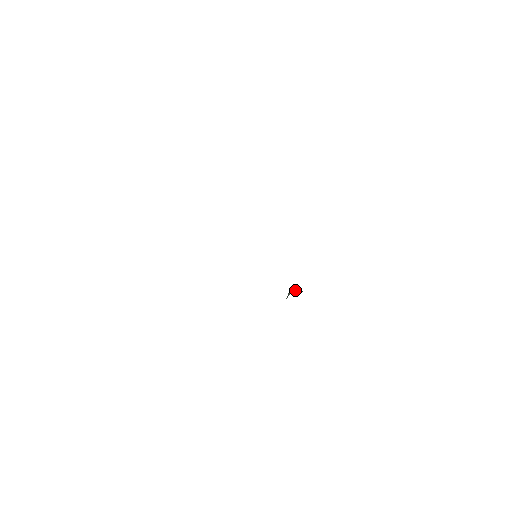
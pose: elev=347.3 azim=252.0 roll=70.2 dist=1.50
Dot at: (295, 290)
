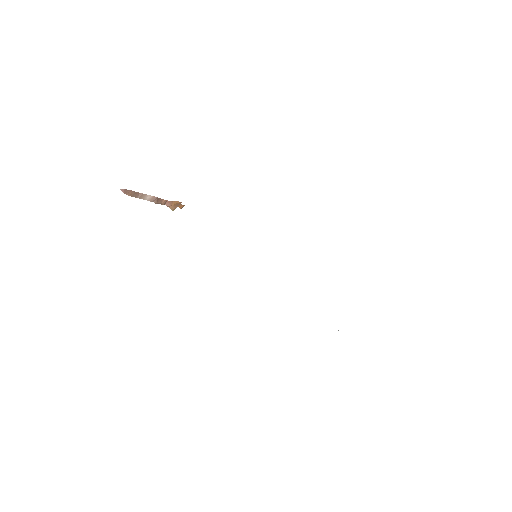
Dot at: occluded
